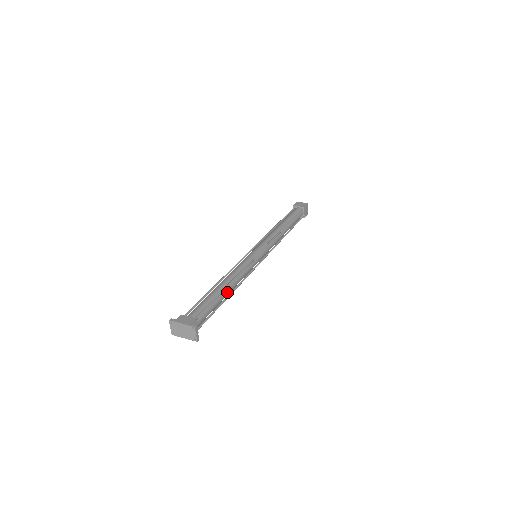
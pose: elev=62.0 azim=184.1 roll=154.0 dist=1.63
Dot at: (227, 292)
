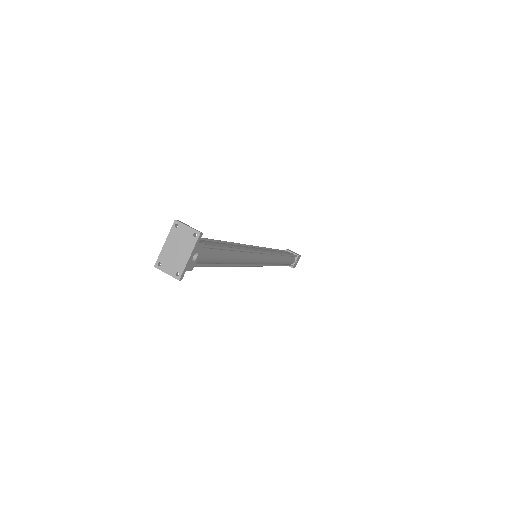
Dot at: (226, 244)
